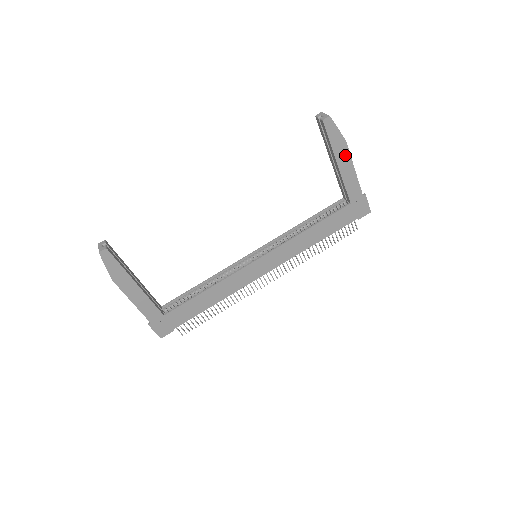
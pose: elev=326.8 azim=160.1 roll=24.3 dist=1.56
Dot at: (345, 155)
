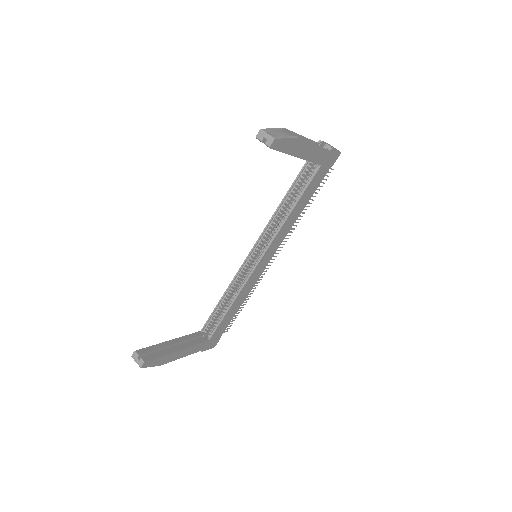
Dot at: (302, 146)
